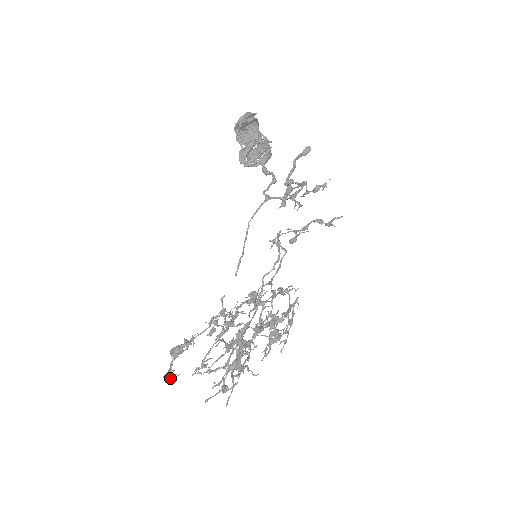
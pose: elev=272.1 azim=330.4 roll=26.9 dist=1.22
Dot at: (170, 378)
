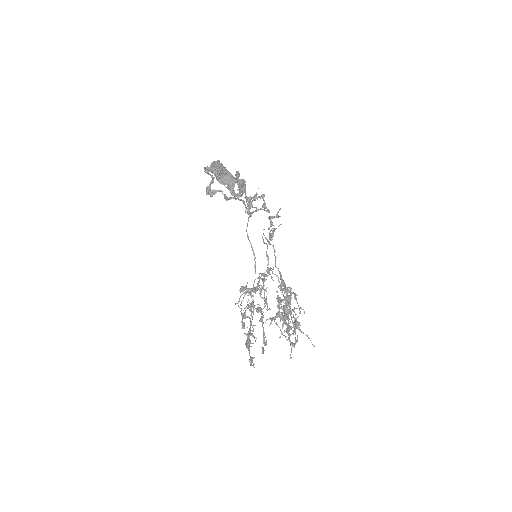
Dot at: (251, 365)
